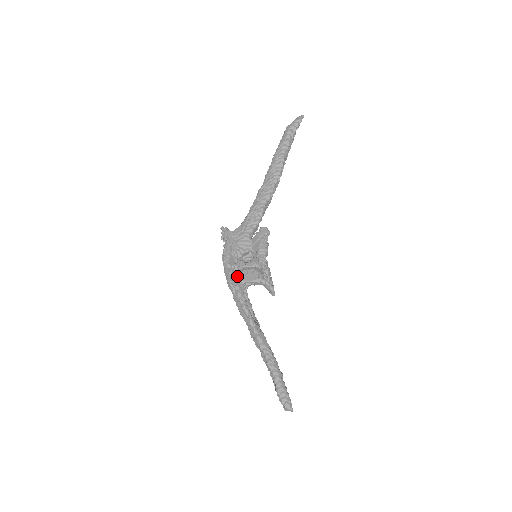
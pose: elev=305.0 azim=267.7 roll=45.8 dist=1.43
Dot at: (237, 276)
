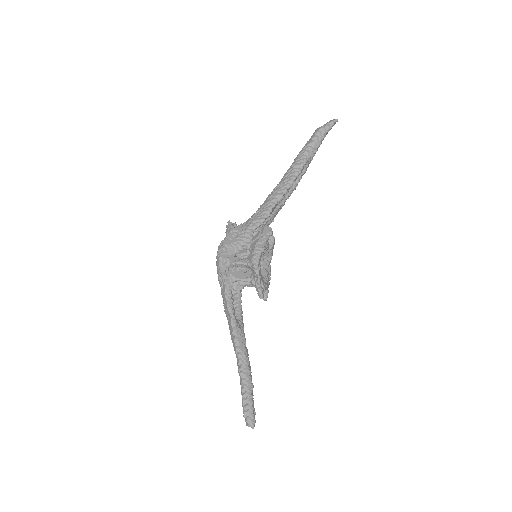
Dot at: (229, 271)
